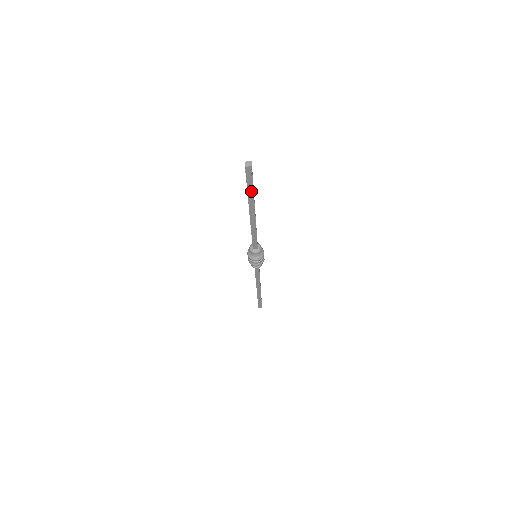
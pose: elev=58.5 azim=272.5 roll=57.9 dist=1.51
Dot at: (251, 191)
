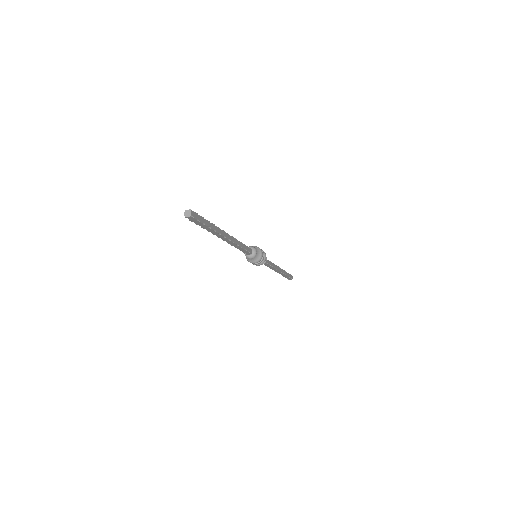
Dot at: (208, 228)
